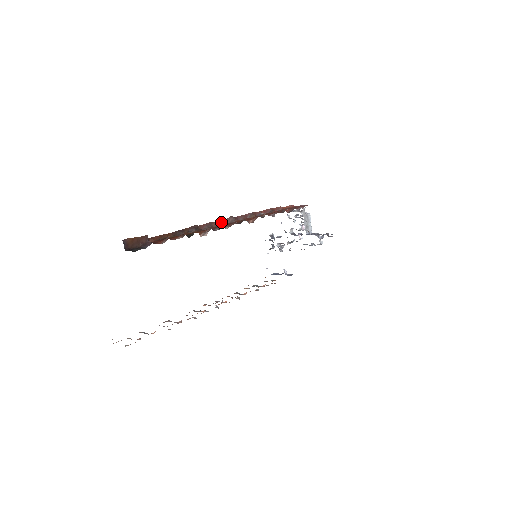
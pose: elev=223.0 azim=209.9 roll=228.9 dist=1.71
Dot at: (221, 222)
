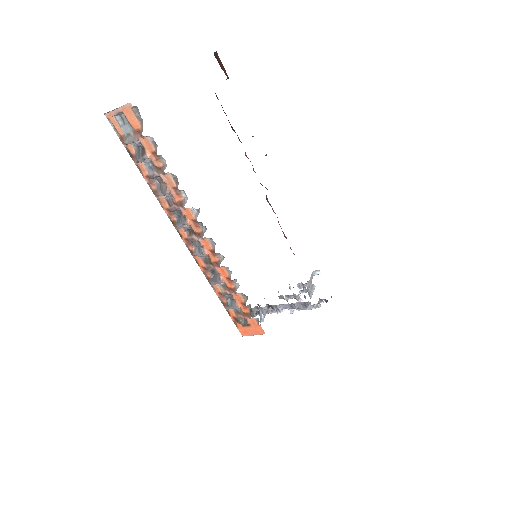
Dot at: occluded
